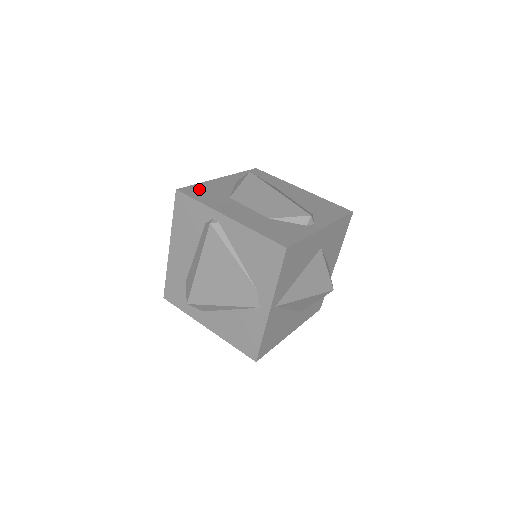
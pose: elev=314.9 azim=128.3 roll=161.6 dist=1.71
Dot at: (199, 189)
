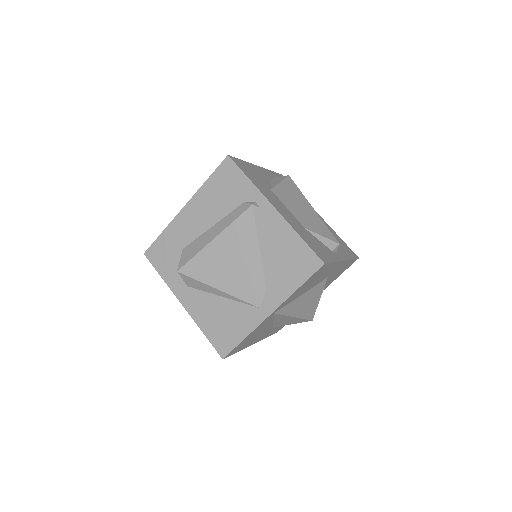
Dot at: (246, 166)
